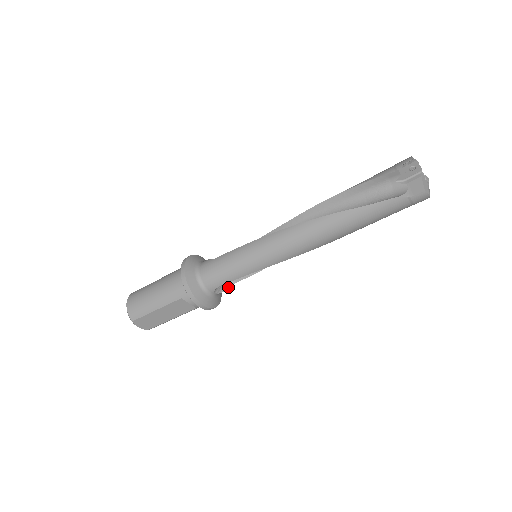
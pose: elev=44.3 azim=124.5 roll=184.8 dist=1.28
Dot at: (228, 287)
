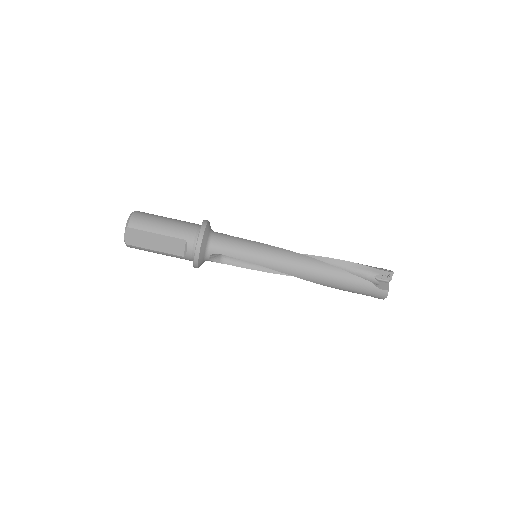
Dot at: (217, 261)
